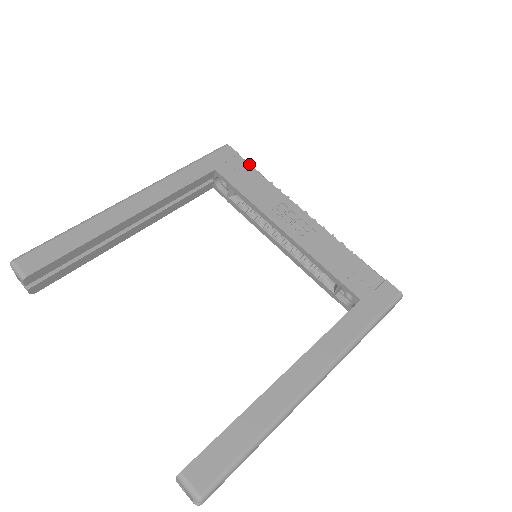
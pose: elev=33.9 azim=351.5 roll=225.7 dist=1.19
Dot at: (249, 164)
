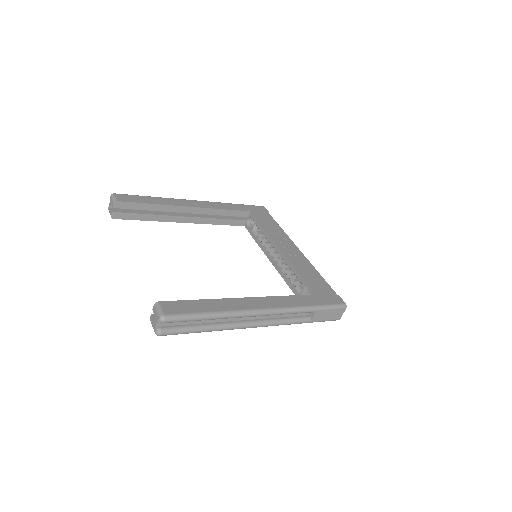
Dot at: occluded
